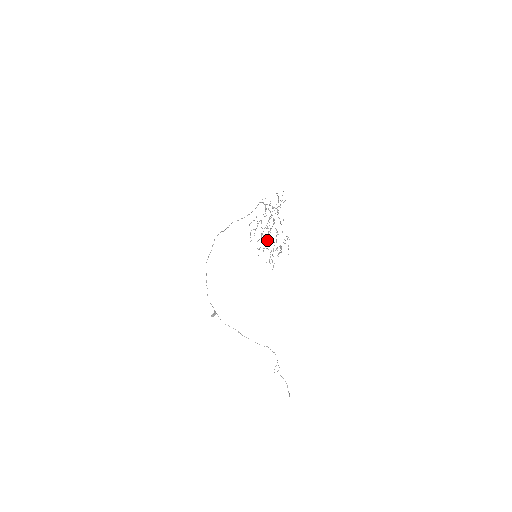
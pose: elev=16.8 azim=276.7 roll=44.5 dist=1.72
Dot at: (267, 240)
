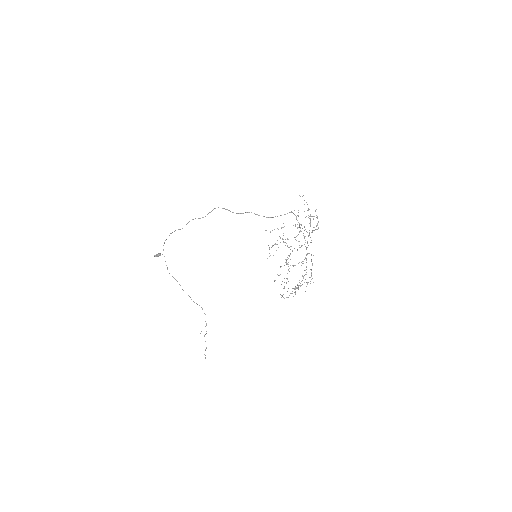
Dot at: occluded
